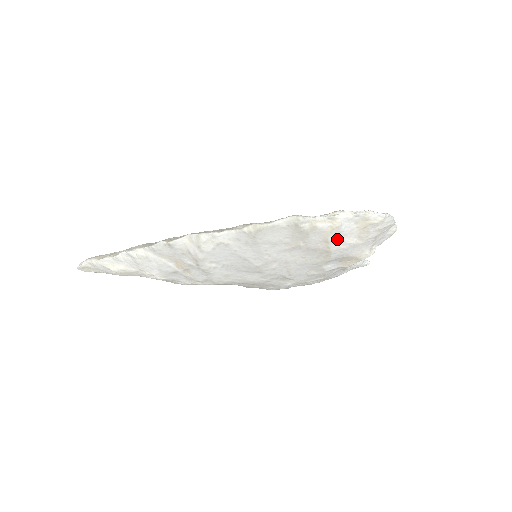
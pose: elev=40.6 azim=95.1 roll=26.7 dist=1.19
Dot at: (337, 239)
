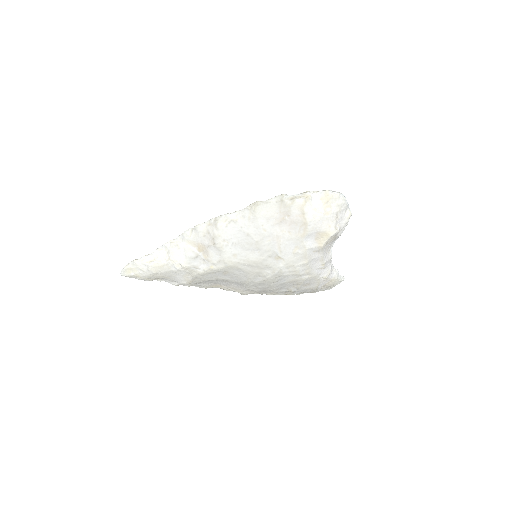
Dot at: (310, 211)
